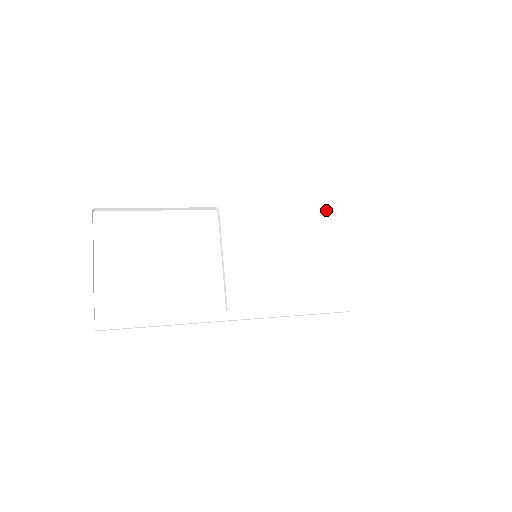
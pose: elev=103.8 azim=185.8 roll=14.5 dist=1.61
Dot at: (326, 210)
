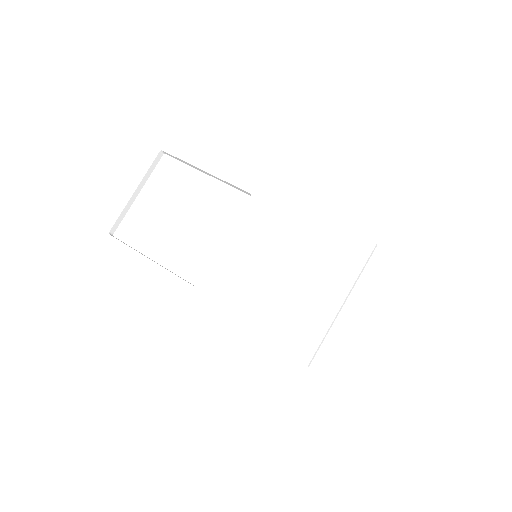
Dot at: (358, 251)
